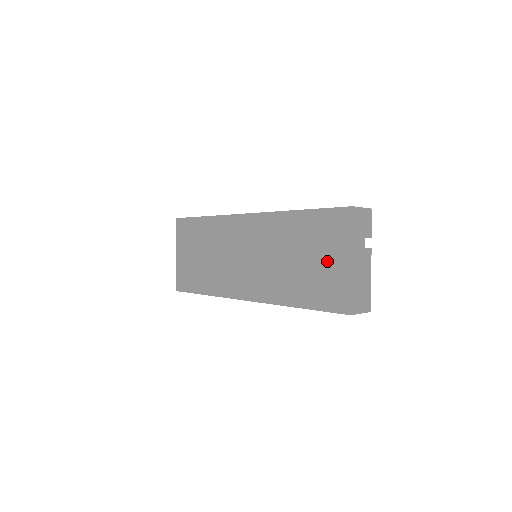
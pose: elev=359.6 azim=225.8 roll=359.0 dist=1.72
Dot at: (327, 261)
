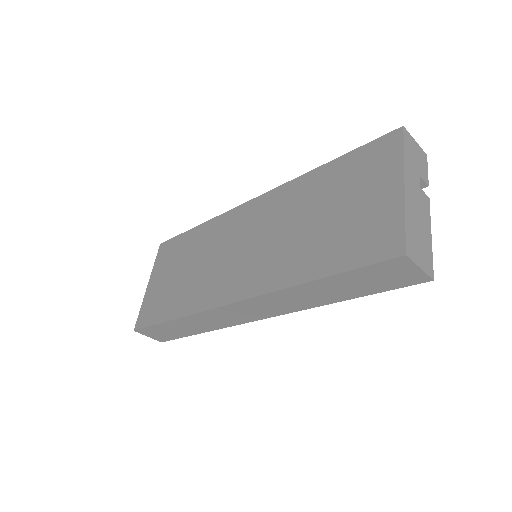
Dot at: (364, 201)
